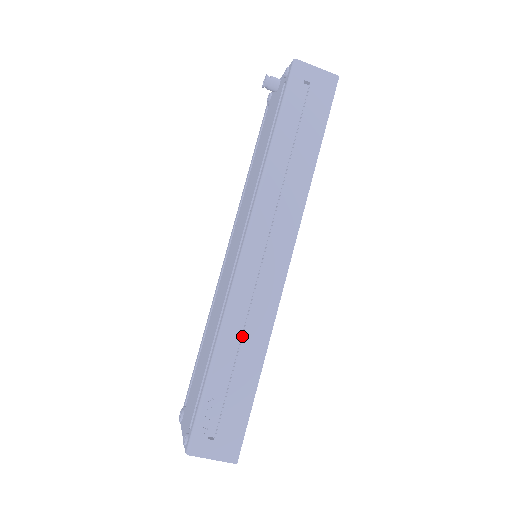
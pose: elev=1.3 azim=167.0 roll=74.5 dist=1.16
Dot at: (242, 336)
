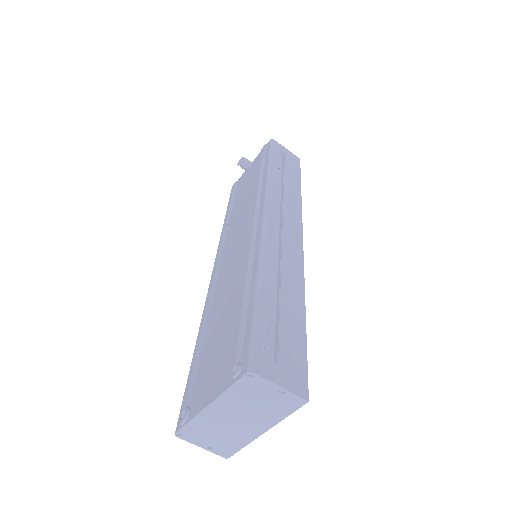
Dot at: (280, 274)
